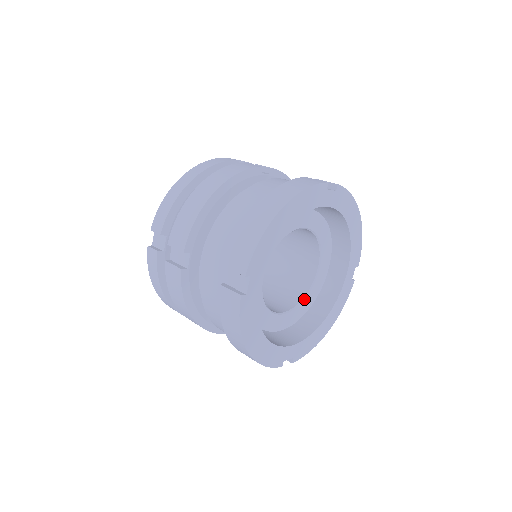
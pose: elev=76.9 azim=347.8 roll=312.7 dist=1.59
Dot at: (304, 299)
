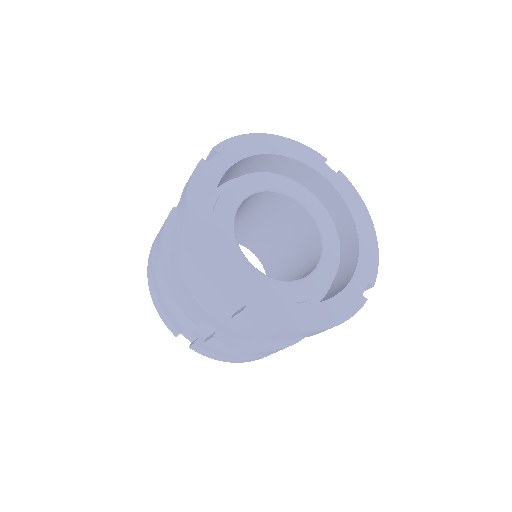
Dot at: (291, 281)
